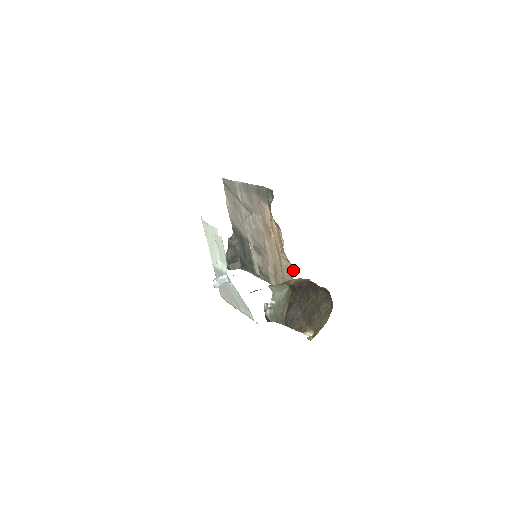
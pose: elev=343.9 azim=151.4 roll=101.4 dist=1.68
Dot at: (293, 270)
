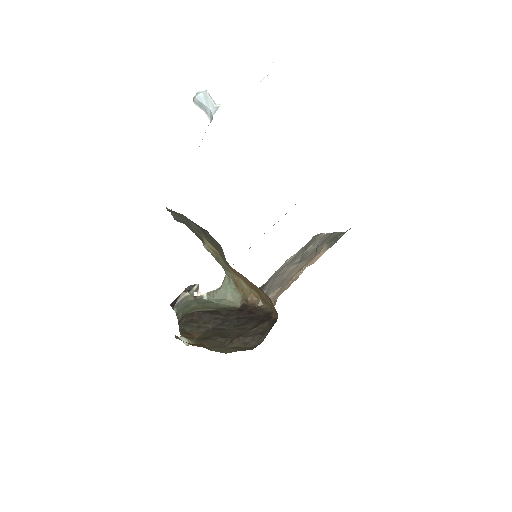
Dot at: occluded
